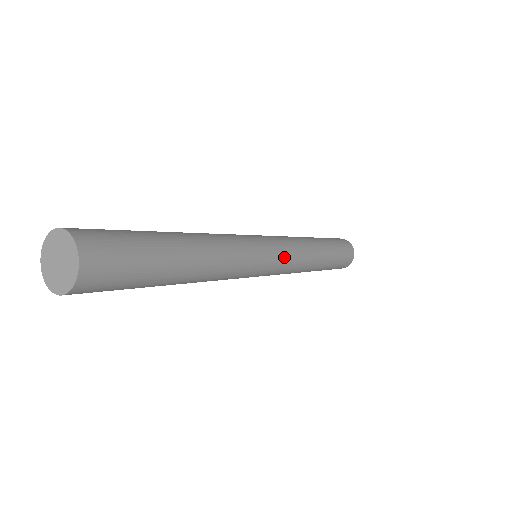
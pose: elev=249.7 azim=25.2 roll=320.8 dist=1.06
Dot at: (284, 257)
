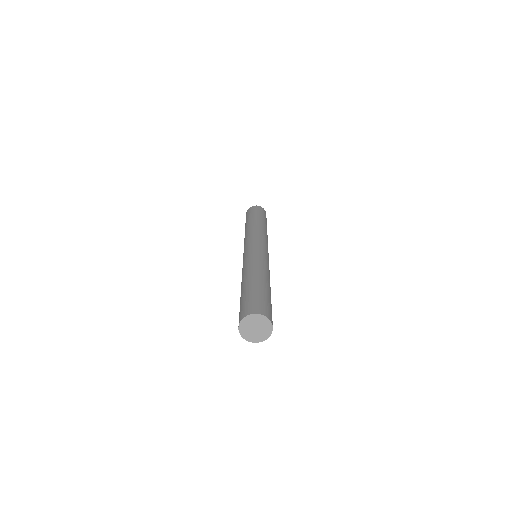
Dot at: occluded
